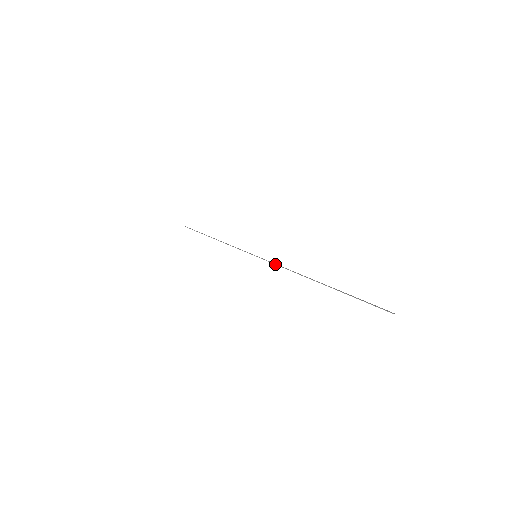
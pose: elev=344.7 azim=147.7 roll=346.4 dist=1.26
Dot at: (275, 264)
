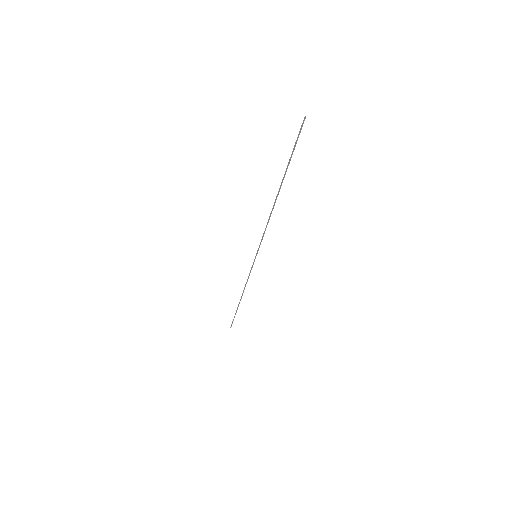
Dot at: (262, 236)
